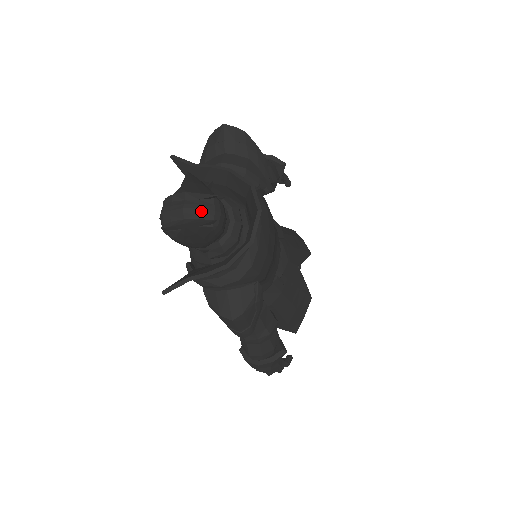
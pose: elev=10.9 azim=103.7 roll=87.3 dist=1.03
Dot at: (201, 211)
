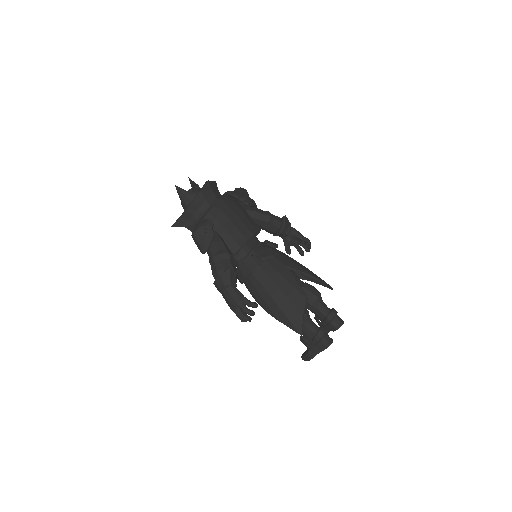
Dot at: occluded
